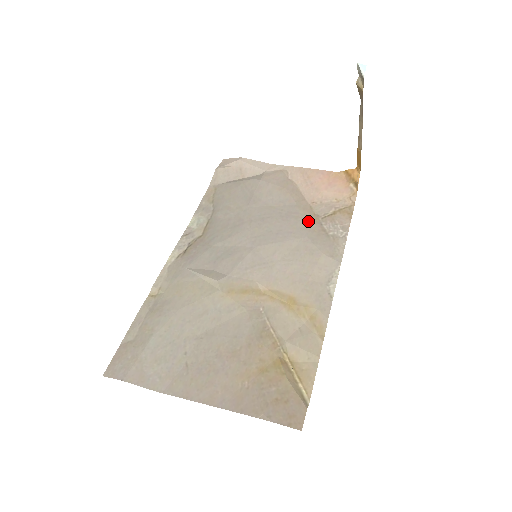
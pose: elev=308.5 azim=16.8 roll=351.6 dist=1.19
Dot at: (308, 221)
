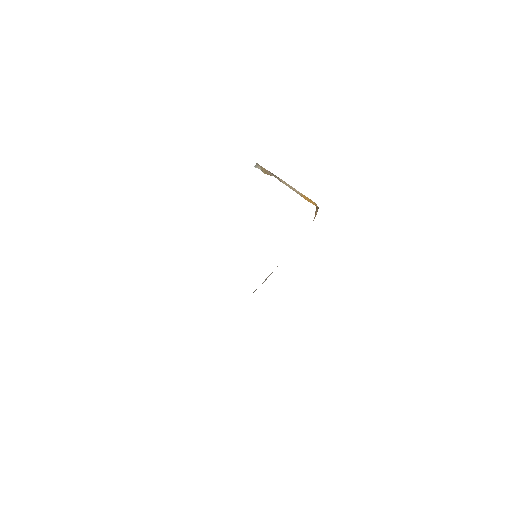
Dot at: occluded
